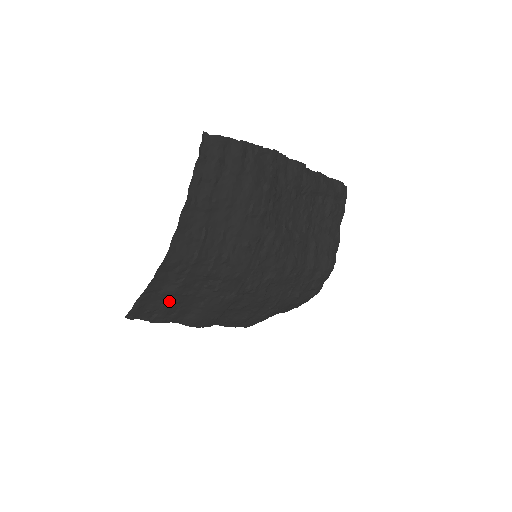
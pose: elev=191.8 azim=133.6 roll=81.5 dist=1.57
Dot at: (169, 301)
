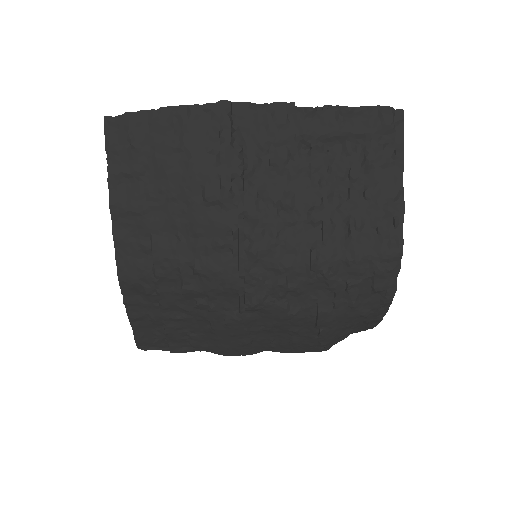
Dot at: (166, 328)
